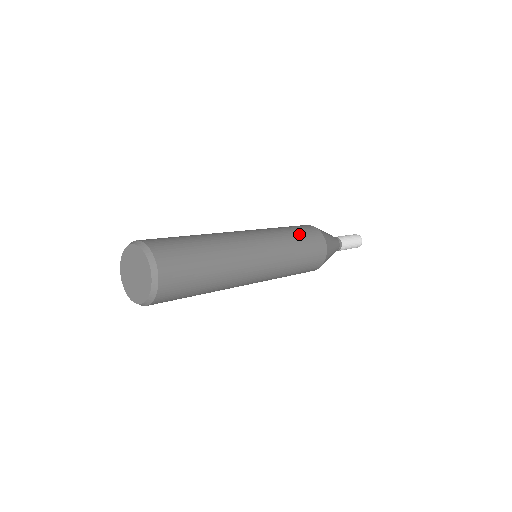
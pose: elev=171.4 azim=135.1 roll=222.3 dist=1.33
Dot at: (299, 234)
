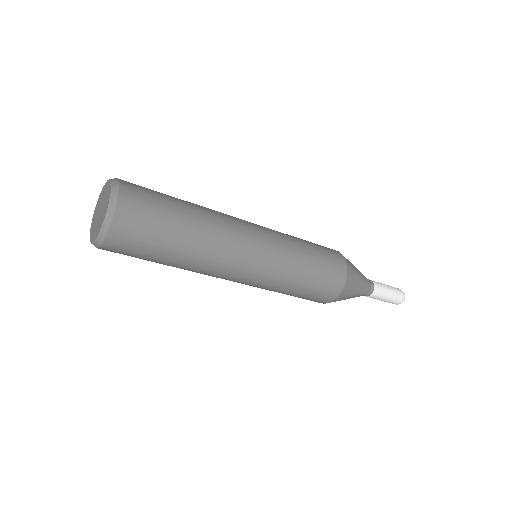
Dot at: (315, 251)
